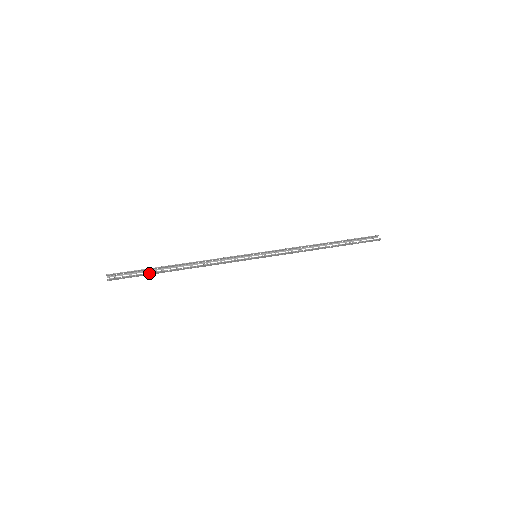
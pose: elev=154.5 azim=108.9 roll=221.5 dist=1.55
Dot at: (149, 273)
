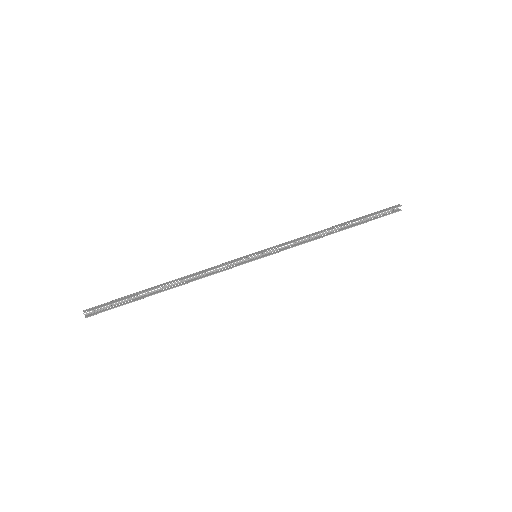
Dot at: (133, 301)
